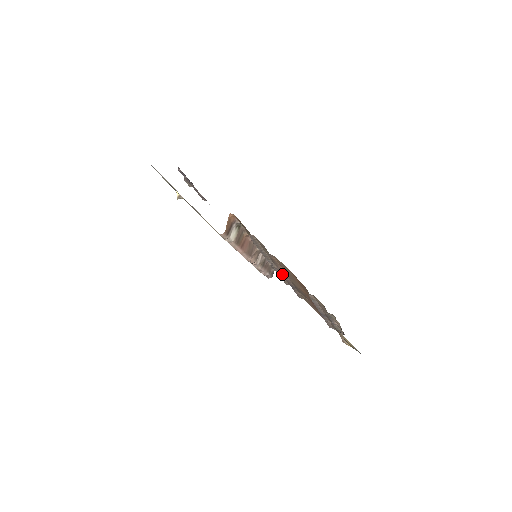
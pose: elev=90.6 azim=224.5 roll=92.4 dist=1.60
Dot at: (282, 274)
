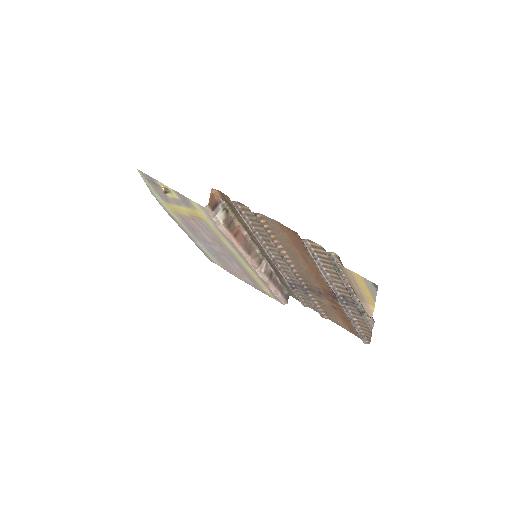
Dot at: (283, 260)
